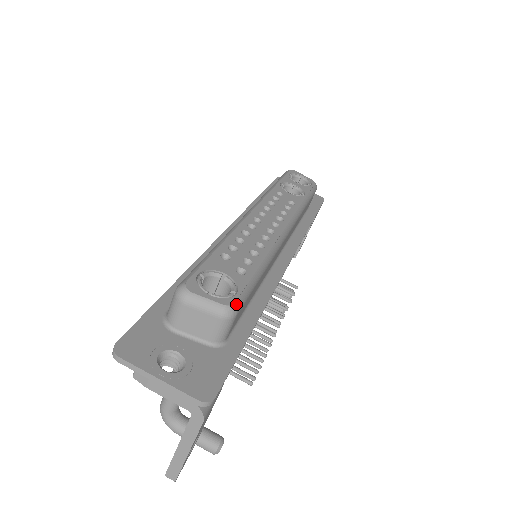
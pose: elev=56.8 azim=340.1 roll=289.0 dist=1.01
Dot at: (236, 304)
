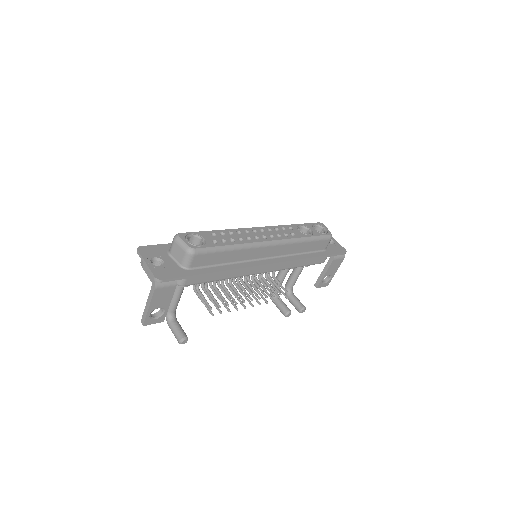
Dot at: (196, 249)
